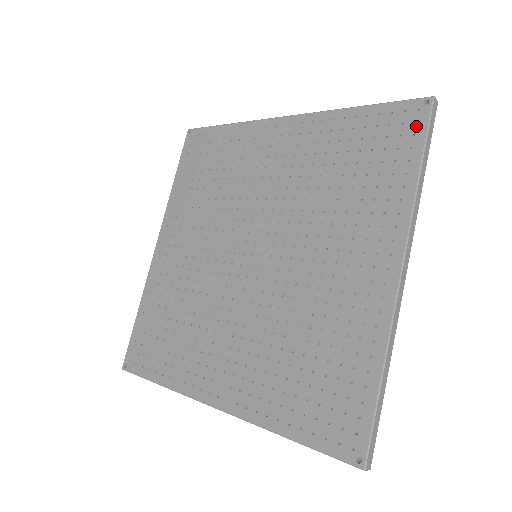
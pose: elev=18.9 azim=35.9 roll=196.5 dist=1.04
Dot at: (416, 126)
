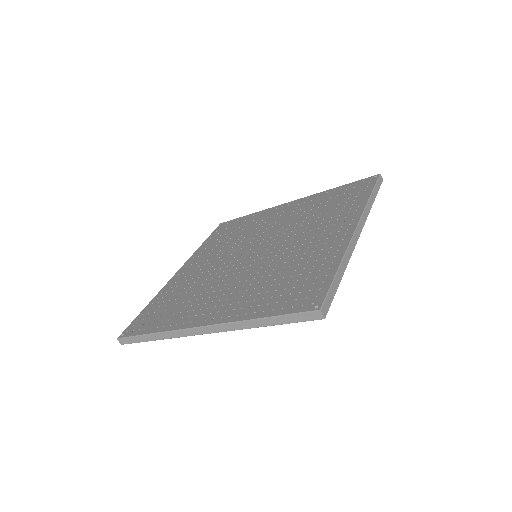
Dot at: (370, 183)
